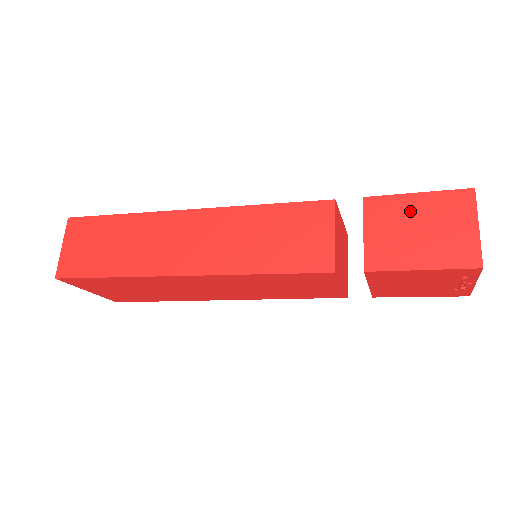
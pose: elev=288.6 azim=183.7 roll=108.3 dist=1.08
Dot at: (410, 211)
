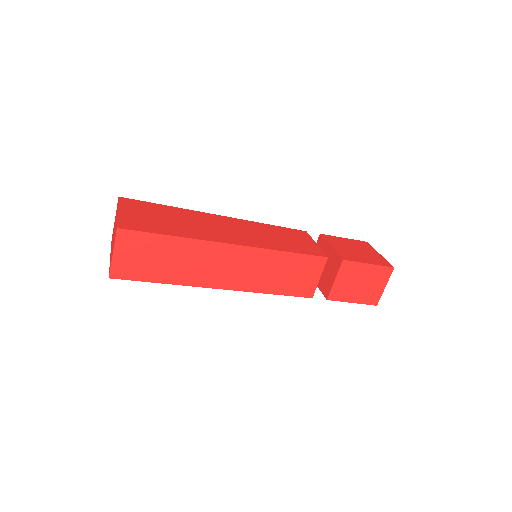
Dot at: (362, 273)
